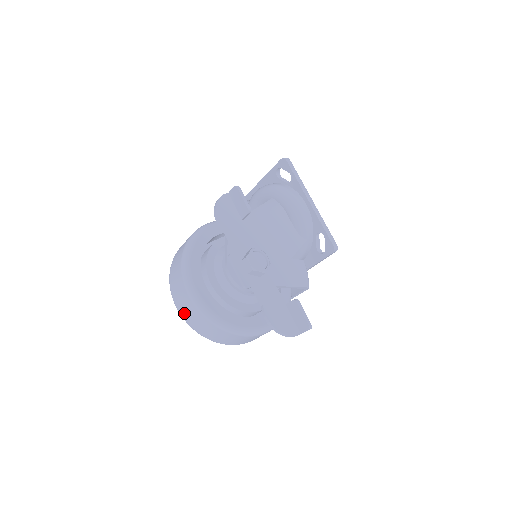
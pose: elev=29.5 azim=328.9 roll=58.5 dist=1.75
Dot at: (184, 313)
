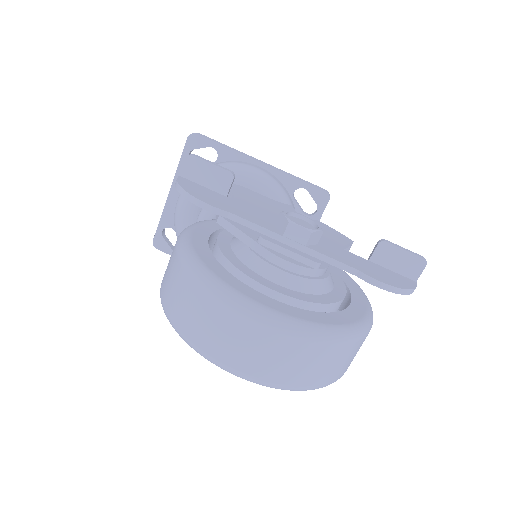
Dot at: (264, 370)
